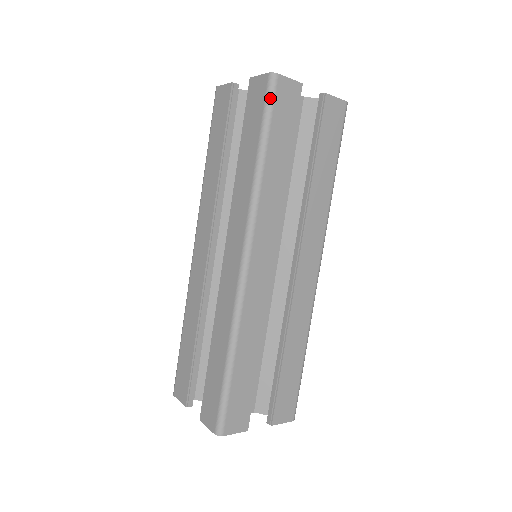
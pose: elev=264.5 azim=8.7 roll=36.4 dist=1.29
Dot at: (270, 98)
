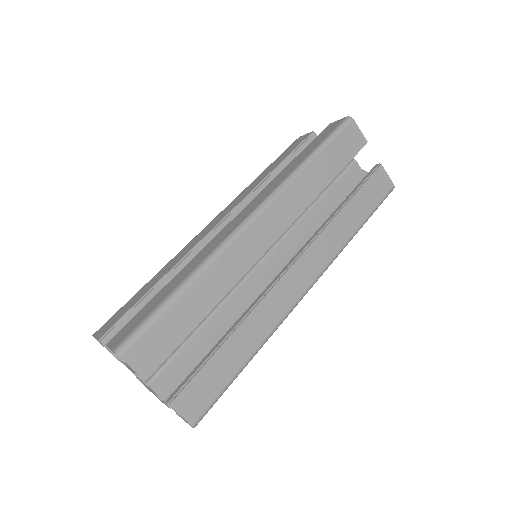
Dot at: (340, 128)
